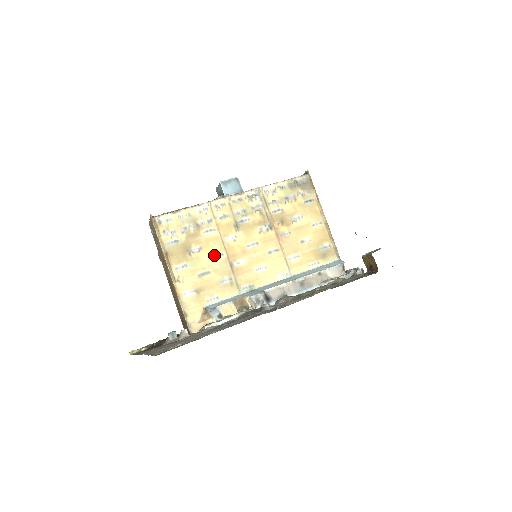
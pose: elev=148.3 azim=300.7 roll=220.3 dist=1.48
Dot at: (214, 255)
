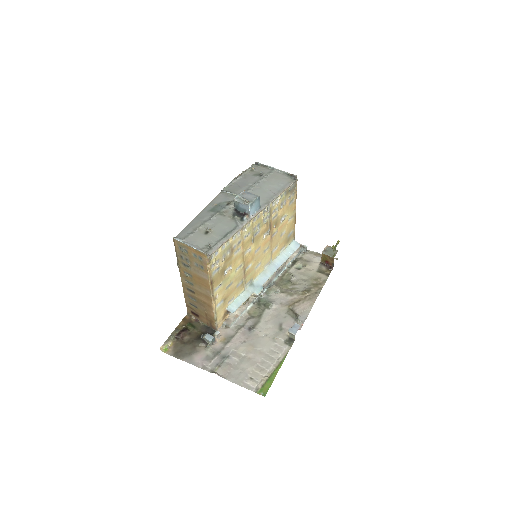
Dot at: (237, 268)
